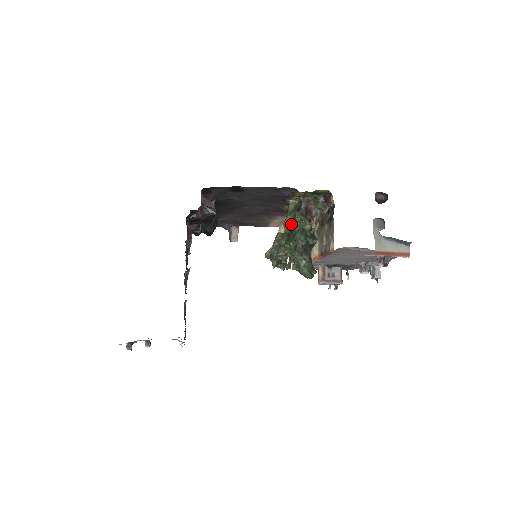
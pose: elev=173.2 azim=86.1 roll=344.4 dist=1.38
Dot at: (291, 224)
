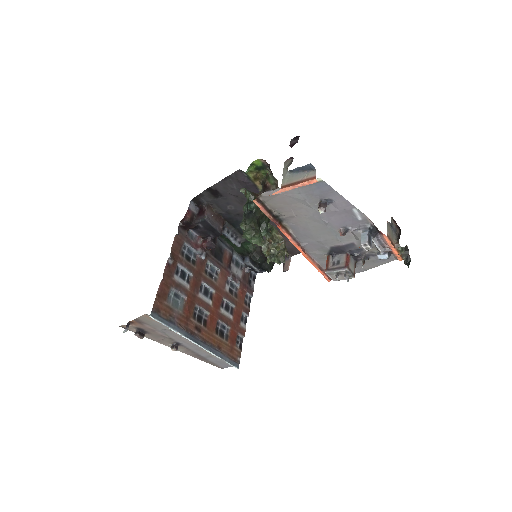
Dot at: occluded
